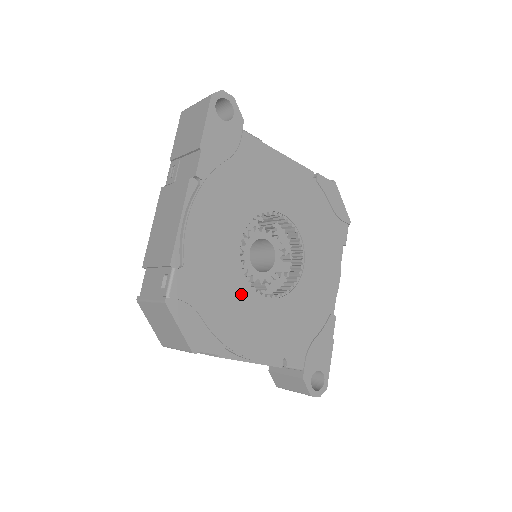
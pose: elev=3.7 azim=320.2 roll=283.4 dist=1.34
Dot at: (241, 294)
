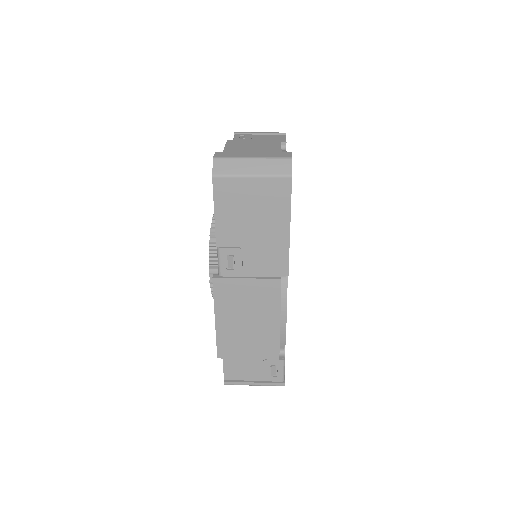
Dot at: occluded
